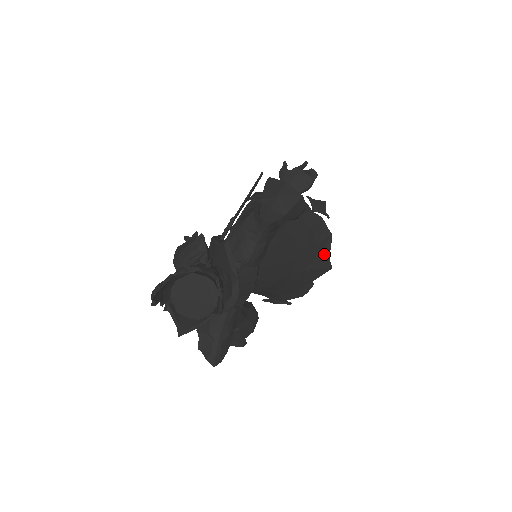
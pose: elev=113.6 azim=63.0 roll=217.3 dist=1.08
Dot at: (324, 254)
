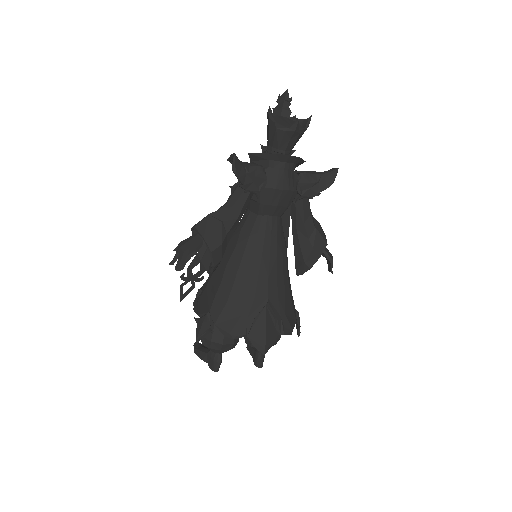
Dot at: (276, 332)
